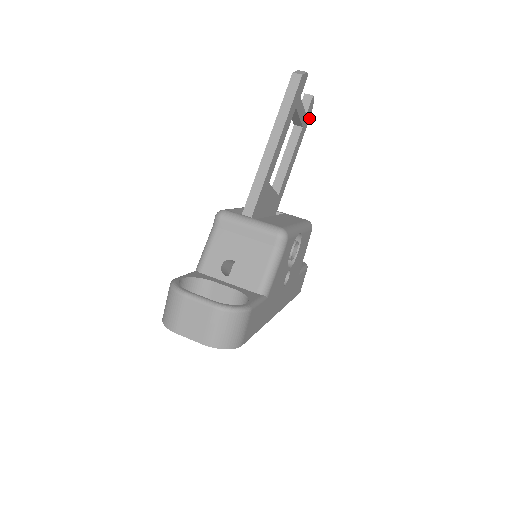
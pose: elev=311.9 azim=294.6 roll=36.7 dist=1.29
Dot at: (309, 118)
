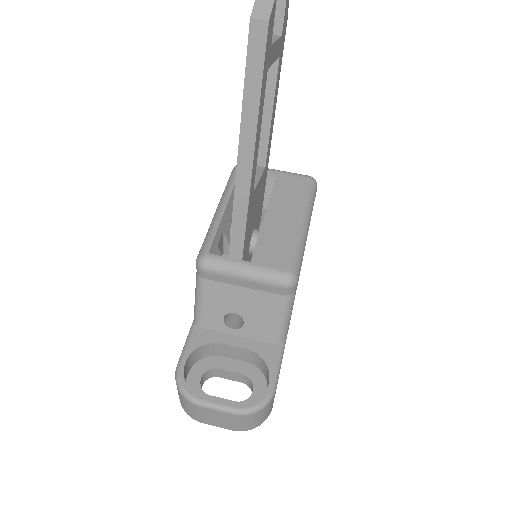
Dot at: (285, 26)
